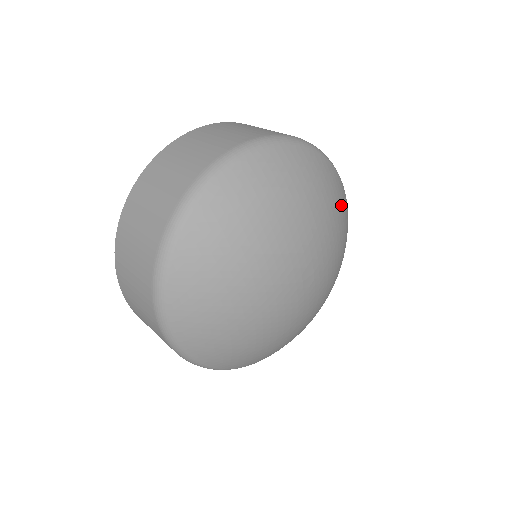
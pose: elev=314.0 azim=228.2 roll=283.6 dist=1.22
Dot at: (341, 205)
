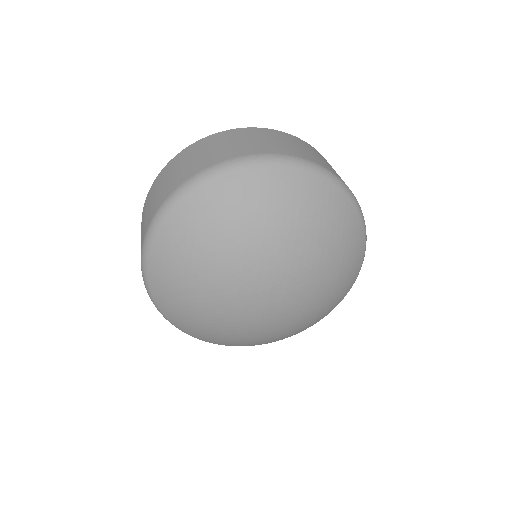
Dot at: (349, 258)
